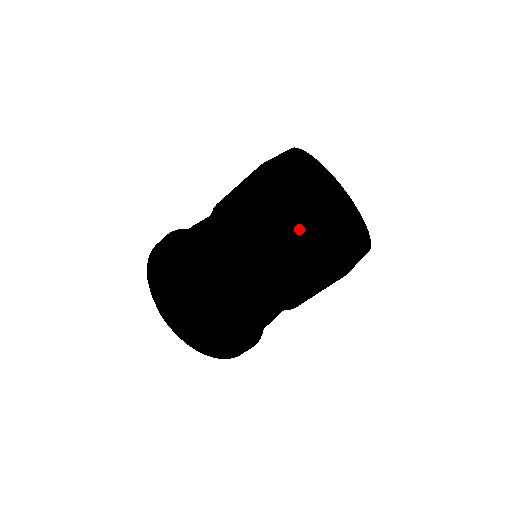
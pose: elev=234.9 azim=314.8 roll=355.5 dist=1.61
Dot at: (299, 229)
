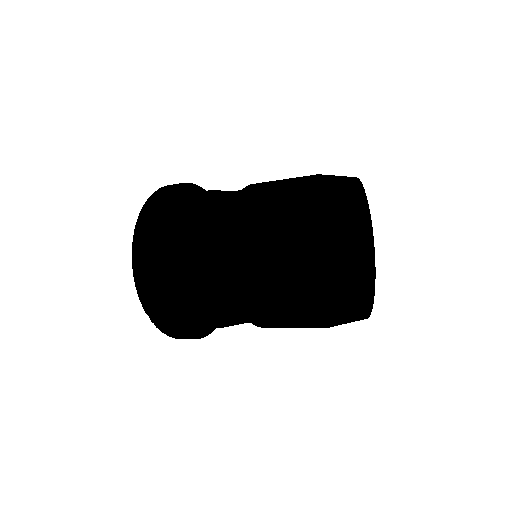
Dot at: (322, 202)
